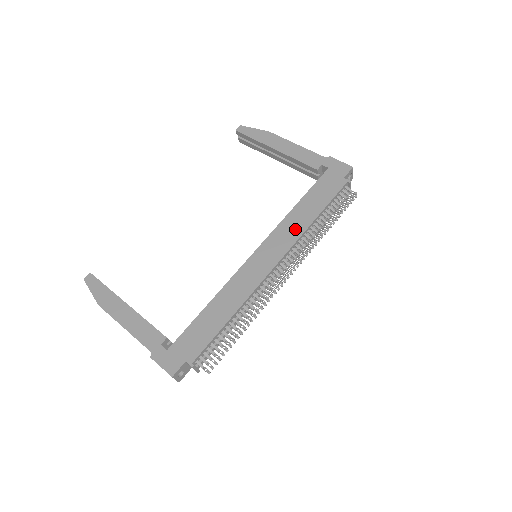
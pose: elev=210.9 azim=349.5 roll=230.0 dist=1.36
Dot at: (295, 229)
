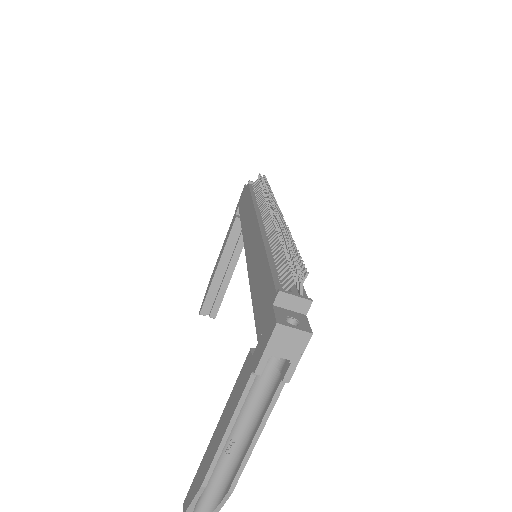
Dot at: (249, 215)
